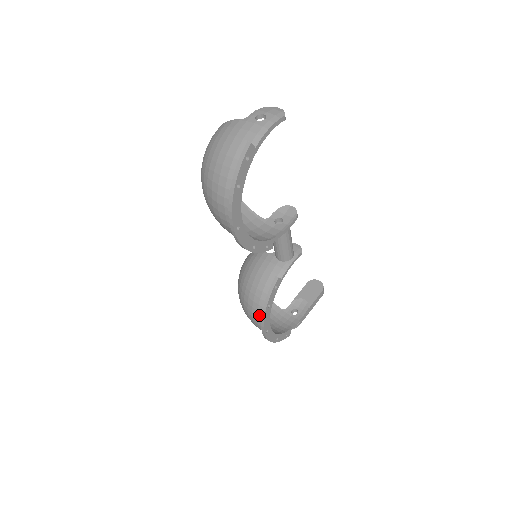
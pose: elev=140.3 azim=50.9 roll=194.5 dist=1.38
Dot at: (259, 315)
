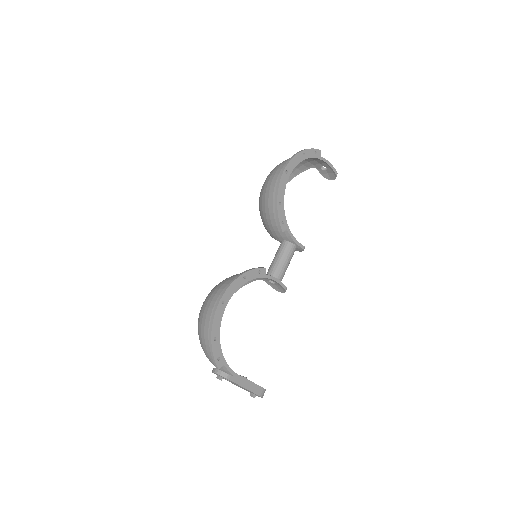
Dot at: occluded
